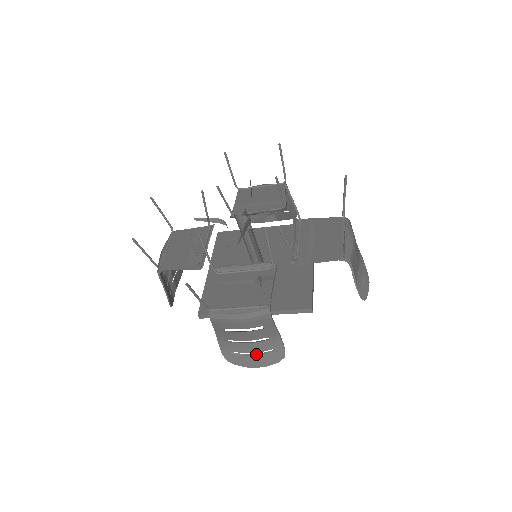
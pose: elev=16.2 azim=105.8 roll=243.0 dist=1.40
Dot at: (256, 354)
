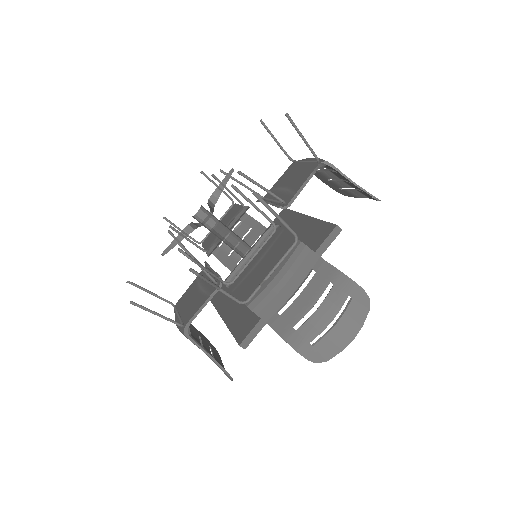
Dot at: occluded
